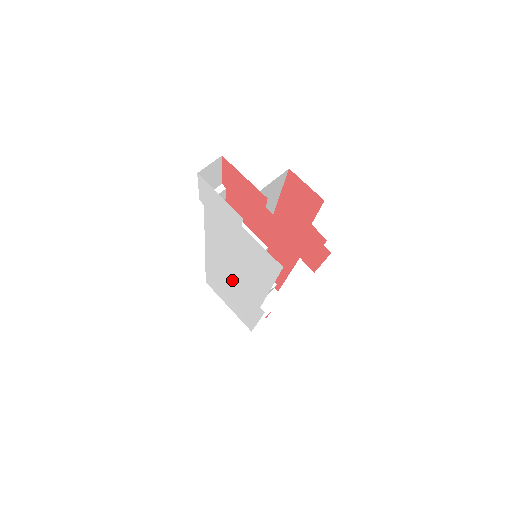
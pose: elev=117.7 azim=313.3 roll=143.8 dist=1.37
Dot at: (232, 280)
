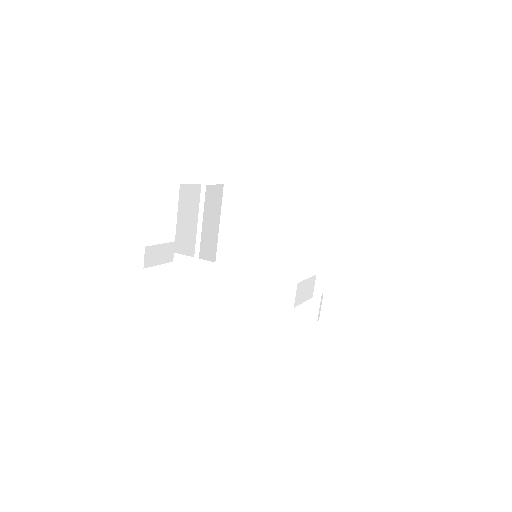
Dot at: occluded
